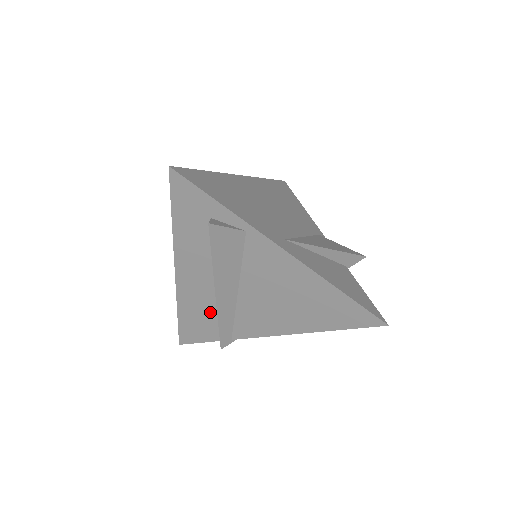
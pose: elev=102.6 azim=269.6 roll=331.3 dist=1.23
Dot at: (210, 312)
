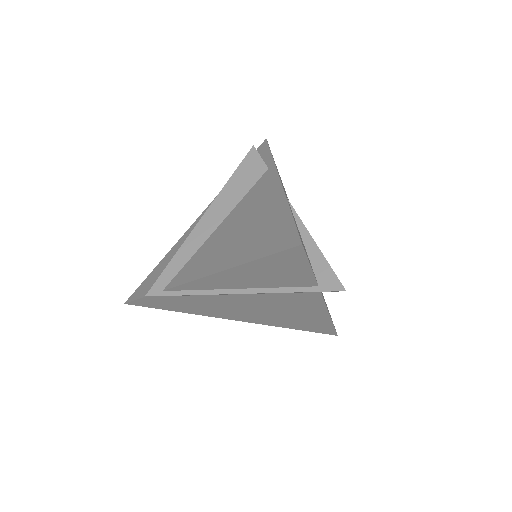
Dot at: occluded
